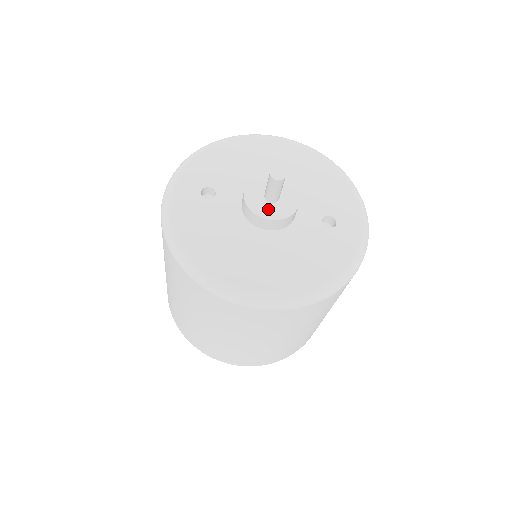
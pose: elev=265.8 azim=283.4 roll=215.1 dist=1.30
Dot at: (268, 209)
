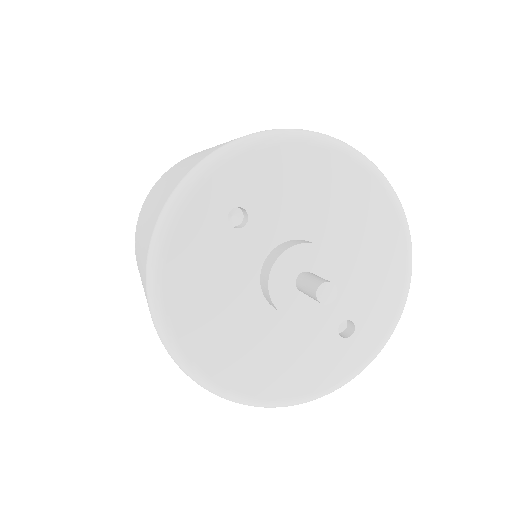
Dot at: (289, 298)
